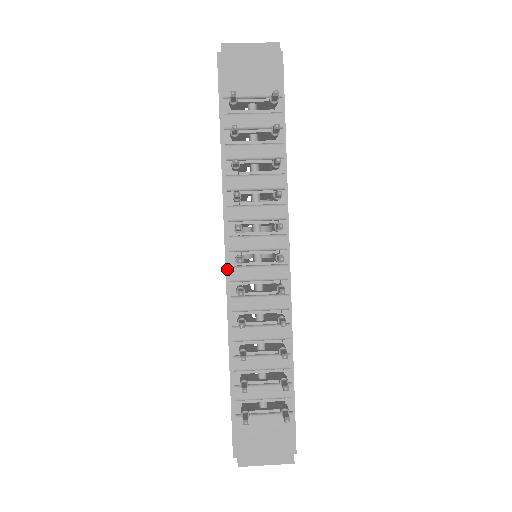
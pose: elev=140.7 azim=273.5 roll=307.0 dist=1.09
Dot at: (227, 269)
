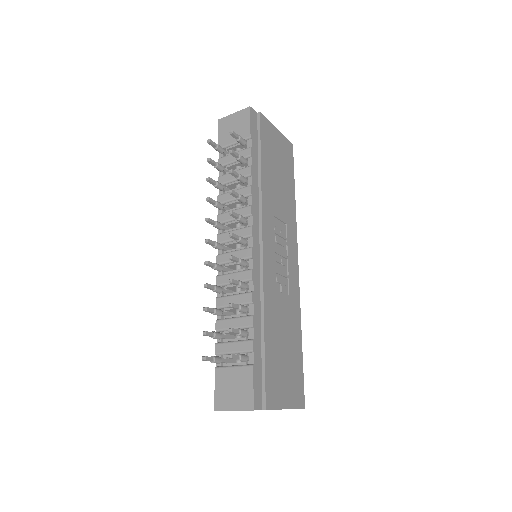
Dot at: occluded
